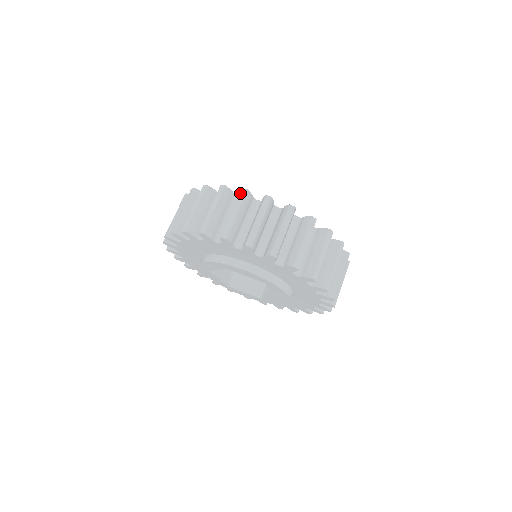
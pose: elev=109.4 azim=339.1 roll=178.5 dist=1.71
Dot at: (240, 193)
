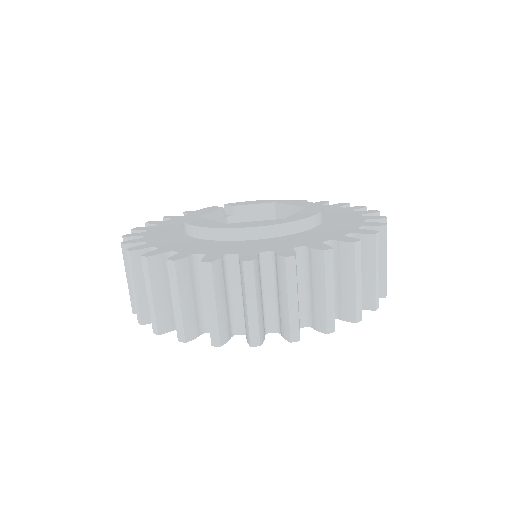
Dot at: occluded
